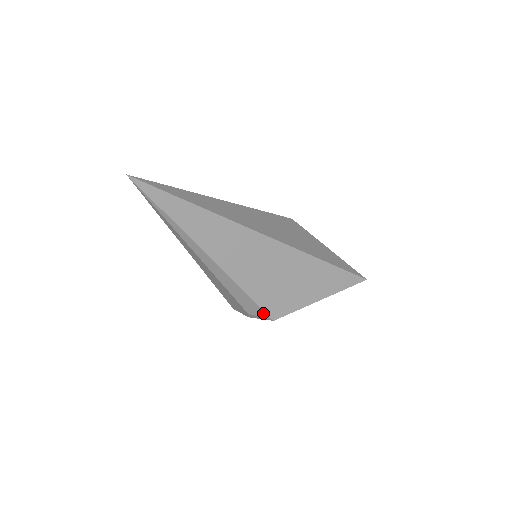
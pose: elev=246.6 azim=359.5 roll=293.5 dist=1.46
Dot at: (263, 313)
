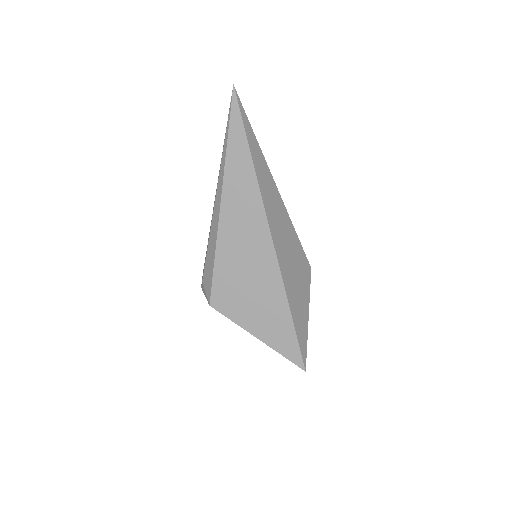
Dot at: (210, 291)
